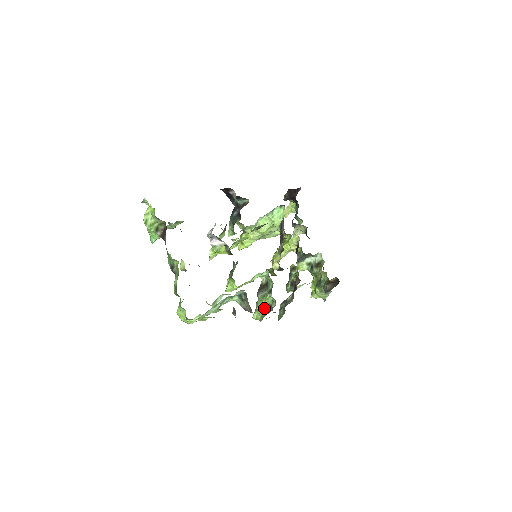
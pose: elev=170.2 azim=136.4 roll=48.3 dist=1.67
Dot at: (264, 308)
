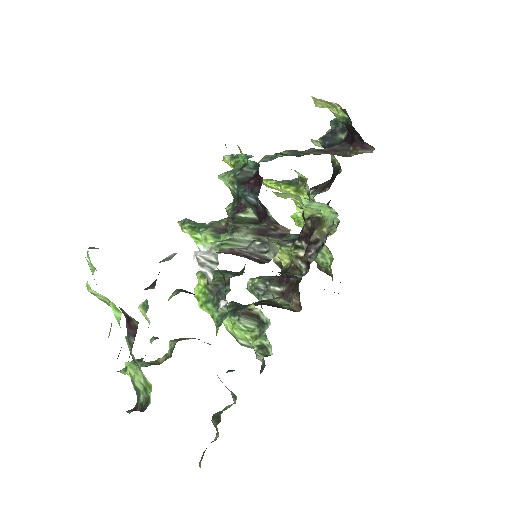
Dot at: (242, 336)
